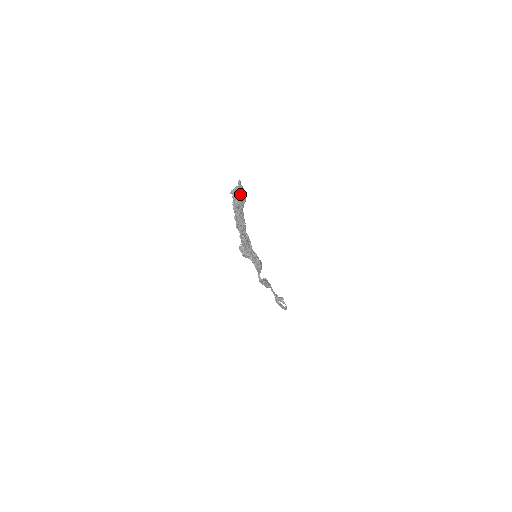
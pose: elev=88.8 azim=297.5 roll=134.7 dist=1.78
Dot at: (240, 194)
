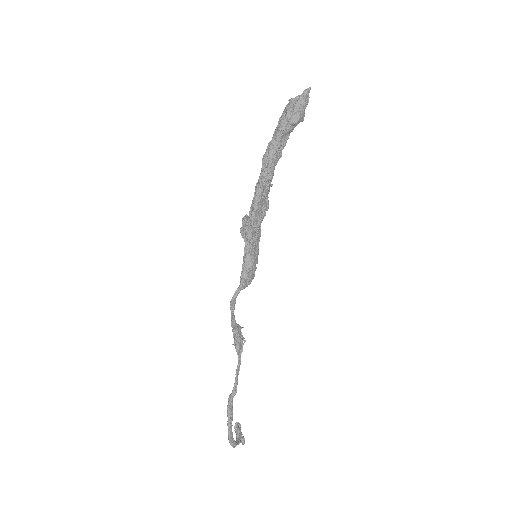
Dot at: (298, 102)
